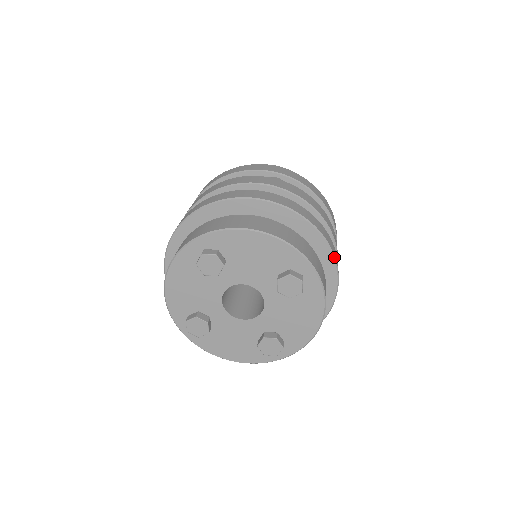
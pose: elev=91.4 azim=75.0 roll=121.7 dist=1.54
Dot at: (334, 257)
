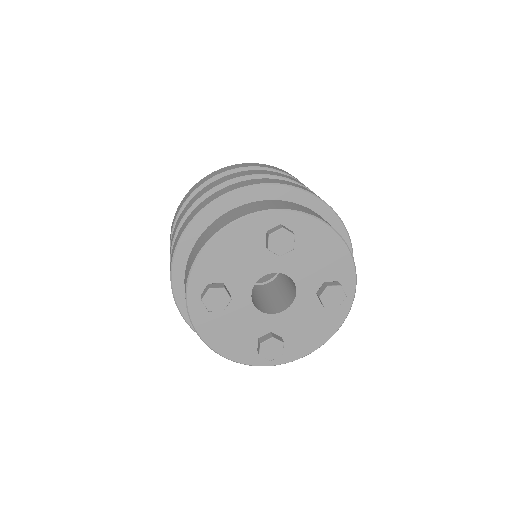
Dot at: (290, 186)
